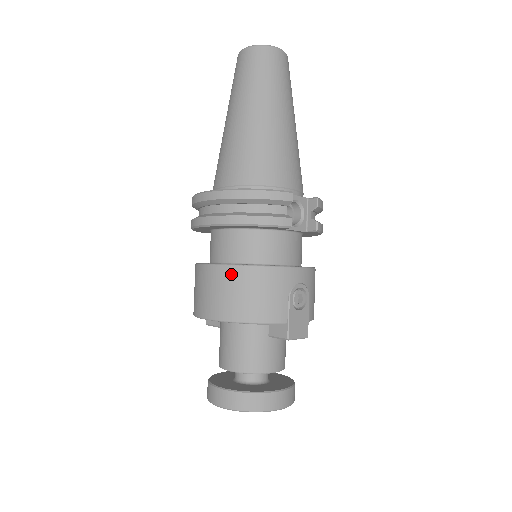
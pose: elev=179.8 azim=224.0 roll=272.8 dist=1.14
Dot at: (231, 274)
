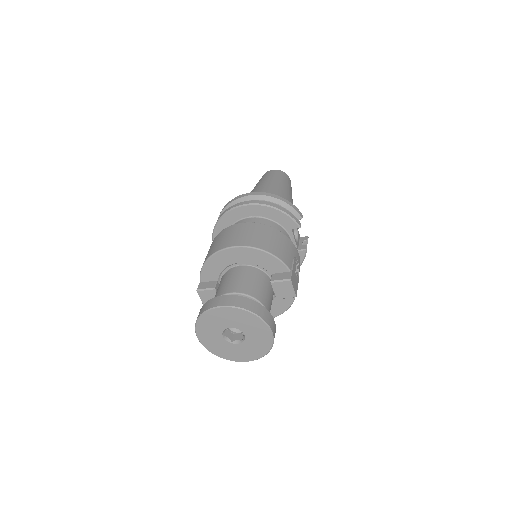
Dot at: (261, 227)
